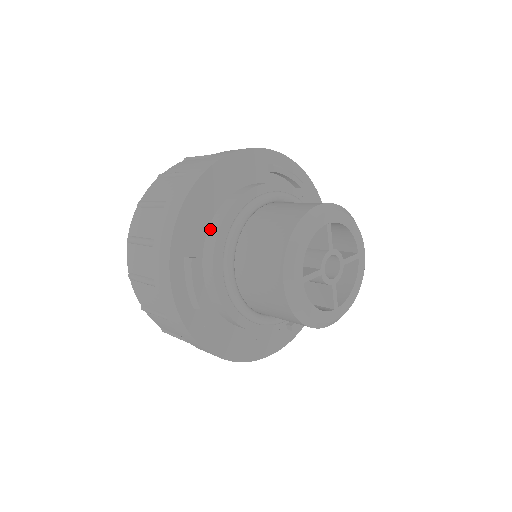
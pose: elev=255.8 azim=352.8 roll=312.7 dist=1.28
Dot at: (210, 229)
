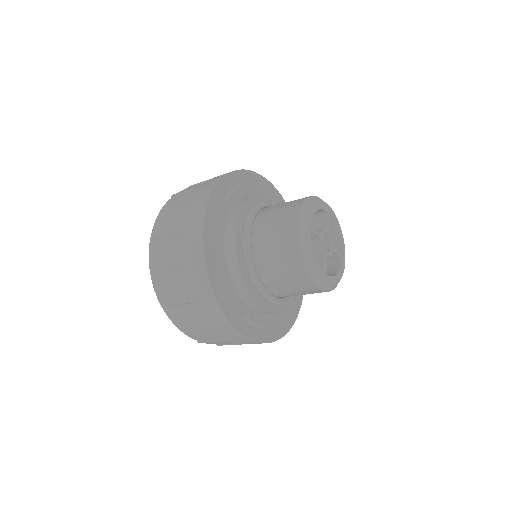
Dot at: (237, 287)
